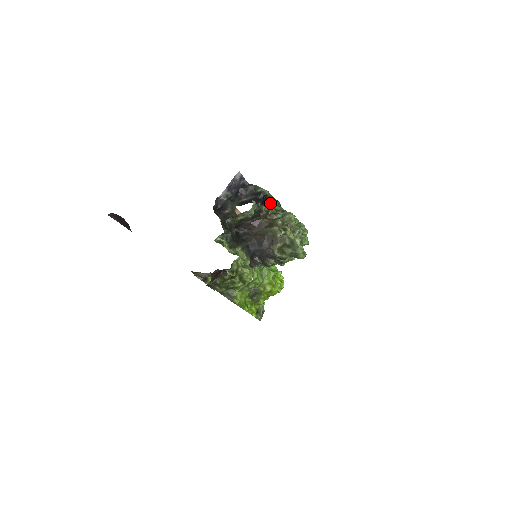
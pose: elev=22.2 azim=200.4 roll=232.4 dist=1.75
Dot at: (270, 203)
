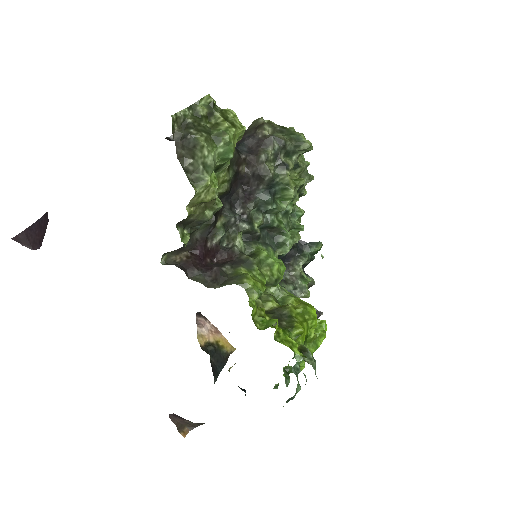
Dot at: occluded
